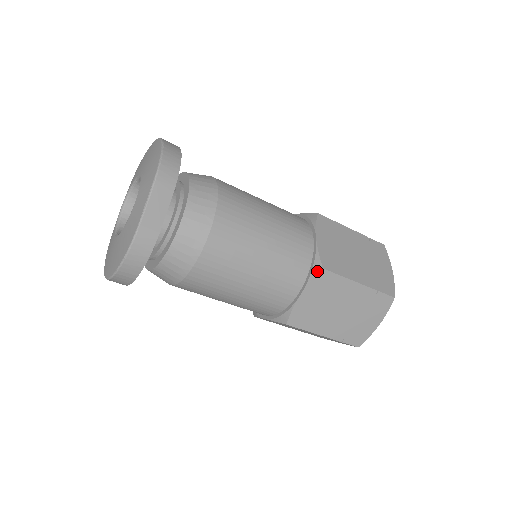
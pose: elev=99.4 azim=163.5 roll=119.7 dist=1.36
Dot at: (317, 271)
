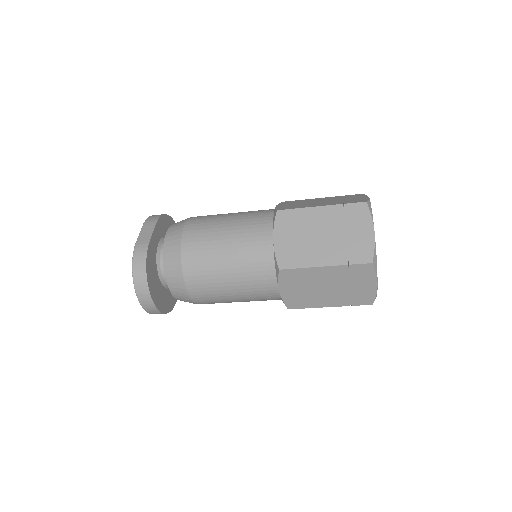
Dot at: (275, 215)
